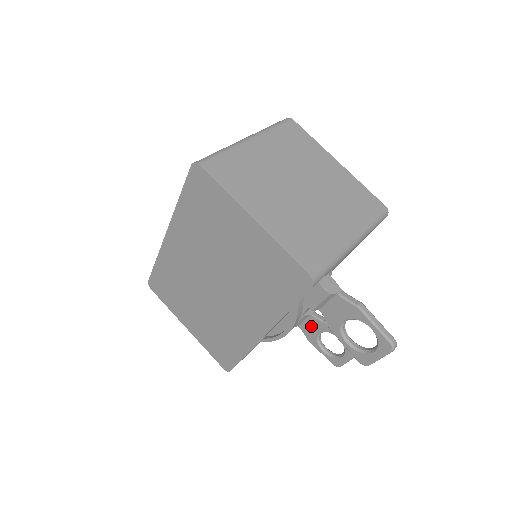
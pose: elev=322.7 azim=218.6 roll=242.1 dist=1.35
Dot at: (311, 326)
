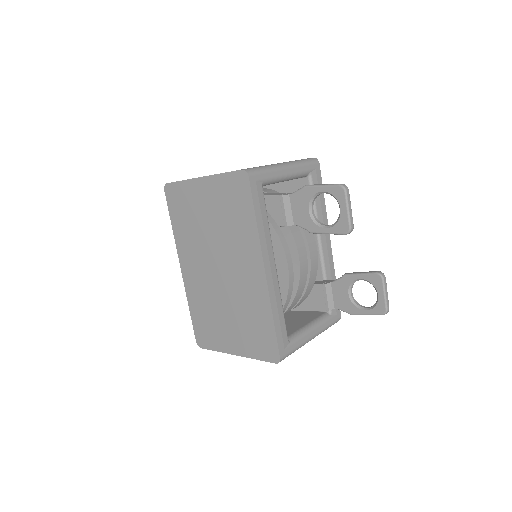
Dot at: (340, 294)
